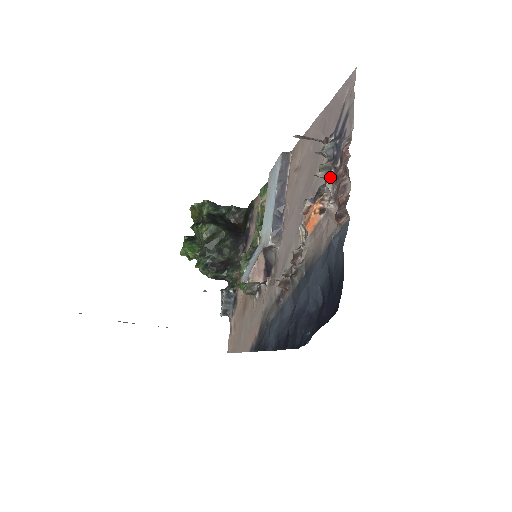
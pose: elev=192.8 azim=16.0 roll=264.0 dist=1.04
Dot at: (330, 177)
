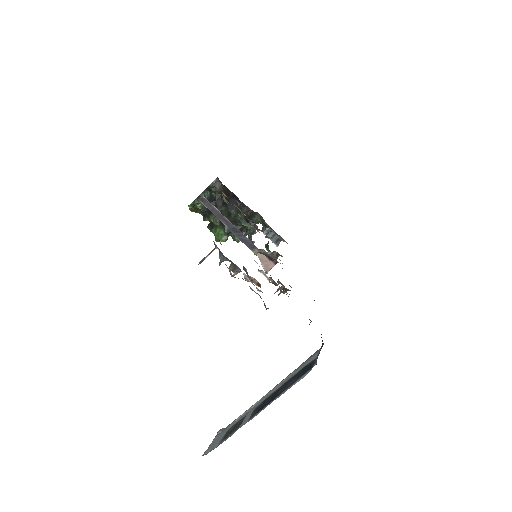
Dot at: occluded
